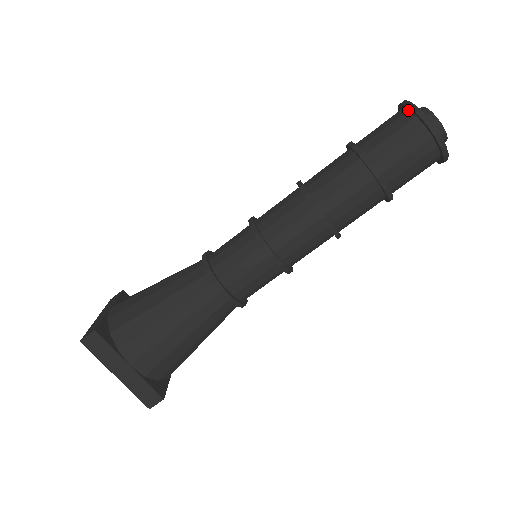
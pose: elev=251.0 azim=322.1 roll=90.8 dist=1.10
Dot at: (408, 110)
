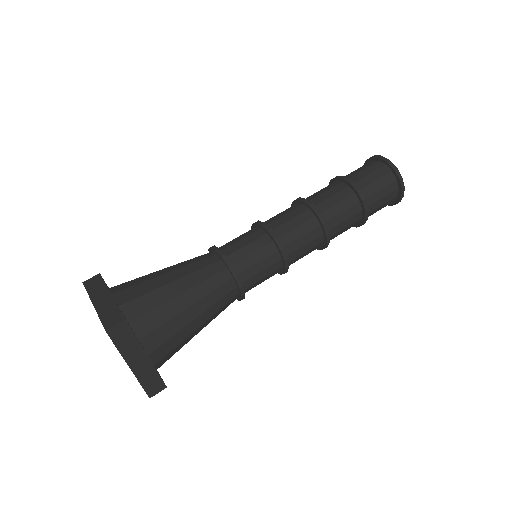
Dot at: (385, 164)
